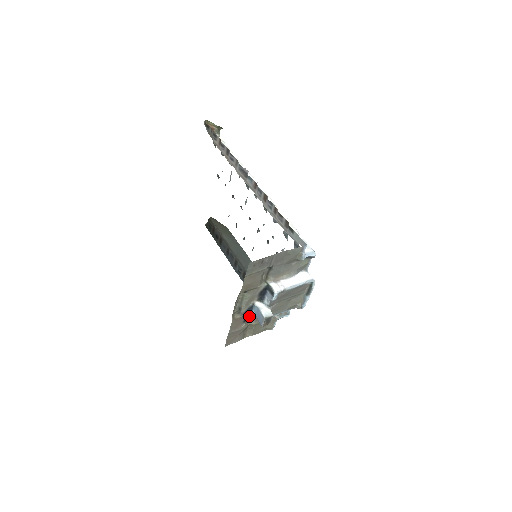
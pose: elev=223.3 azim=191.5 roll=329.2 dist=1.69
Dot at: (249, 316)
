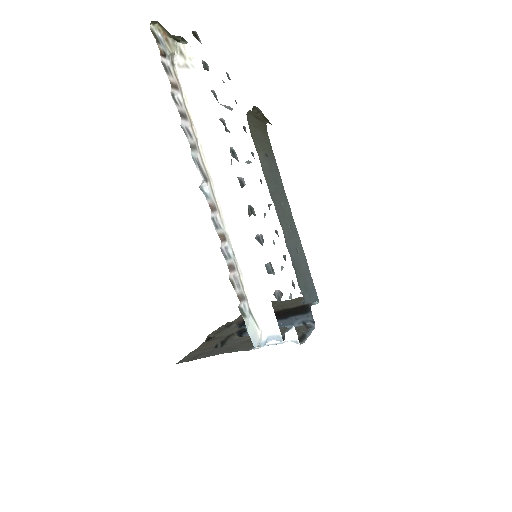
Dot at: occluded
